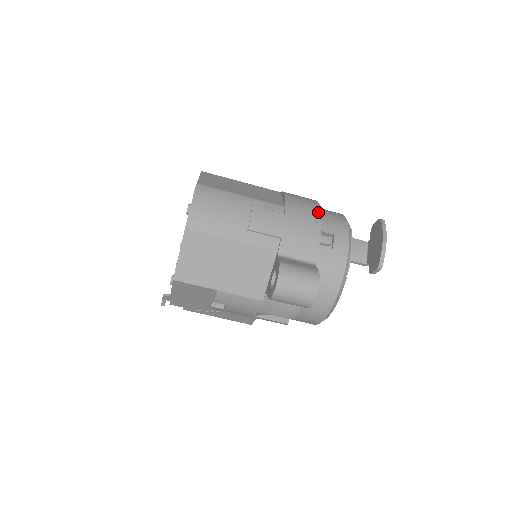
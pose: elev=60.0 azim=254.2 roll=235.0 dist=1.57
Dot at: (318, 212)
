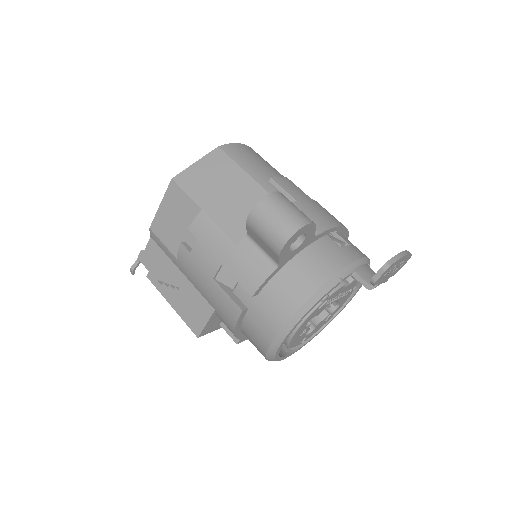
Dot at: occluded
